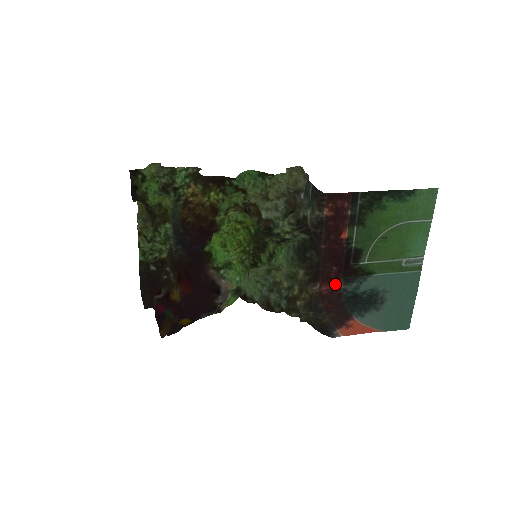
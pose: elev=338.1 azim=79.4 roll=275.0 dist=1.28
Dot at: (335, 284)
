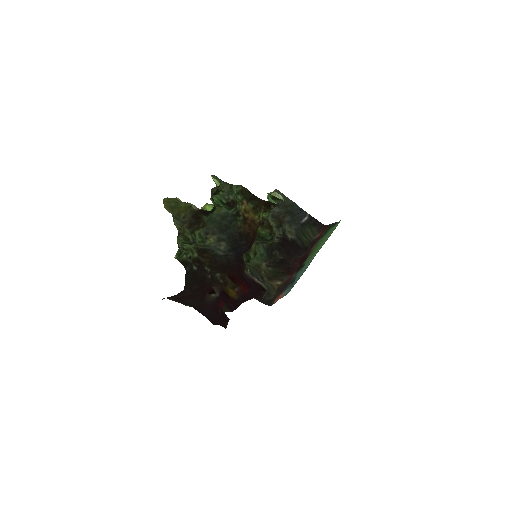
Dot at: occluded
